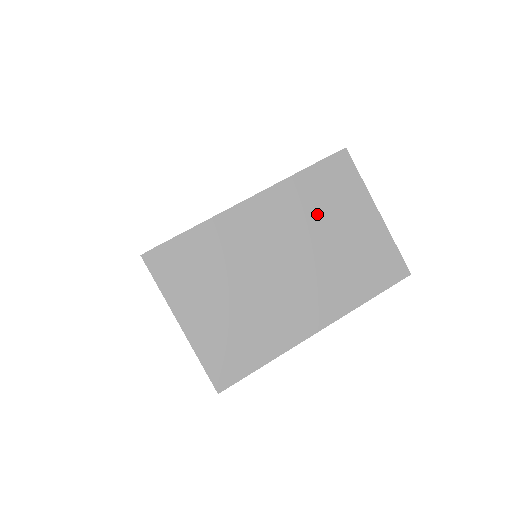
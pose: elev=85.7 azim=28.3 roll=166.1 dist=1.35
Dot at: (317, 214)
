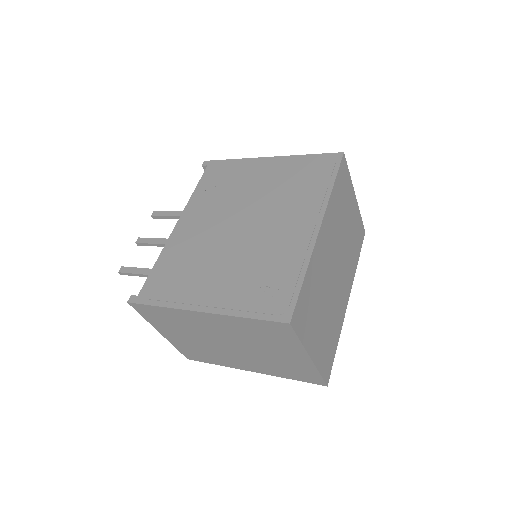
Dot at: (341, 217)
